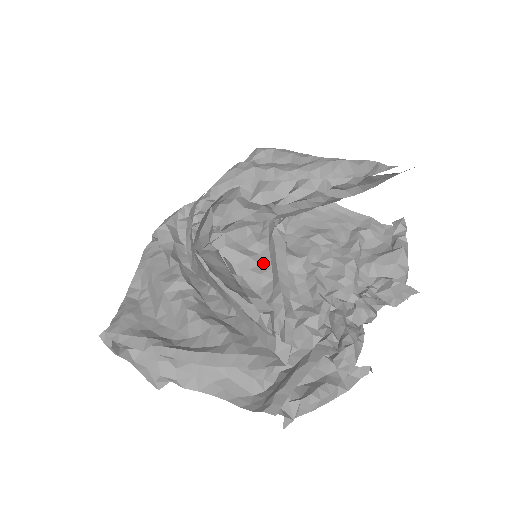
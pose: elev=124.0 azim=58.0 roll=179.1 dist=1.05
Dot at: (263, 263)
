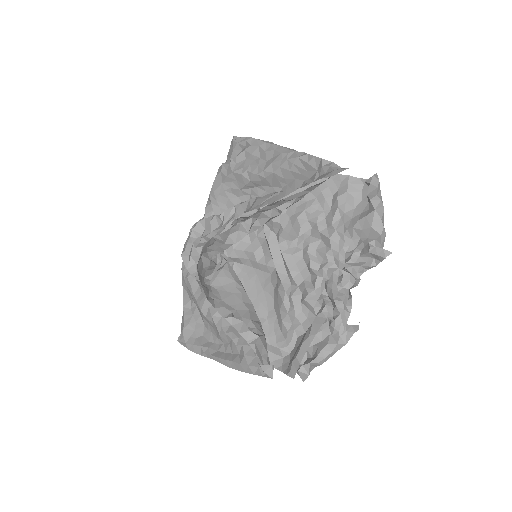
Dot at: (266, 254)
